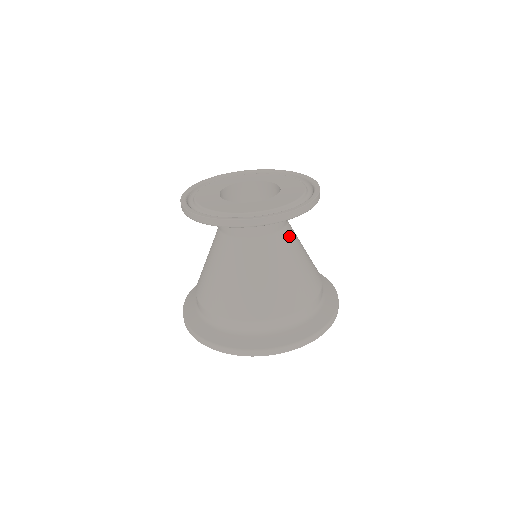
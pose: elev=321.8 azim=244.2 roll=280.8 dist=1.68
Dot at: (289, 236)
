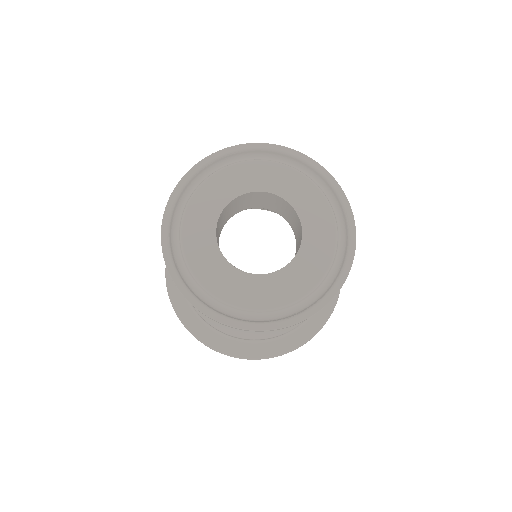
Dot at: occluded
